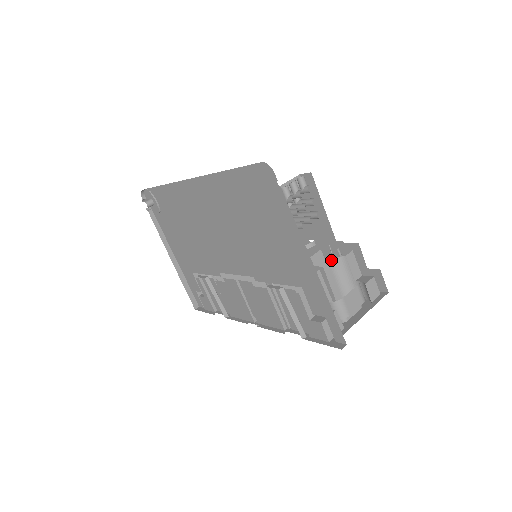
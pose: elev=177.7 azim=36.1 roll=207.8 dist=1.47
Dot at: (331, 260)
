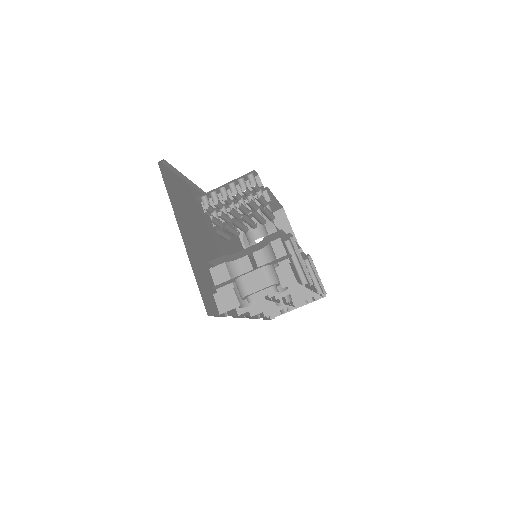
Dot at: (298, 256)
